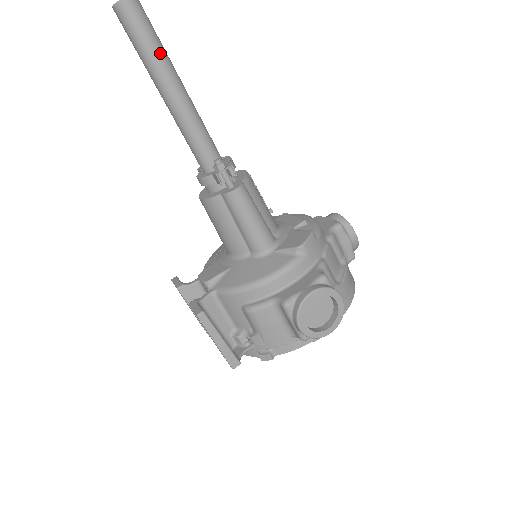
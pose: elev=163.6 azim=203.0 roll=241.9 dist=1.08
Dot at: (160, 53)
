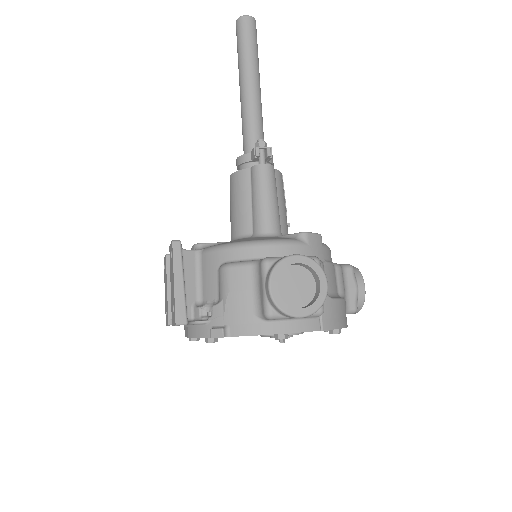
Dot at: (254, 57)
